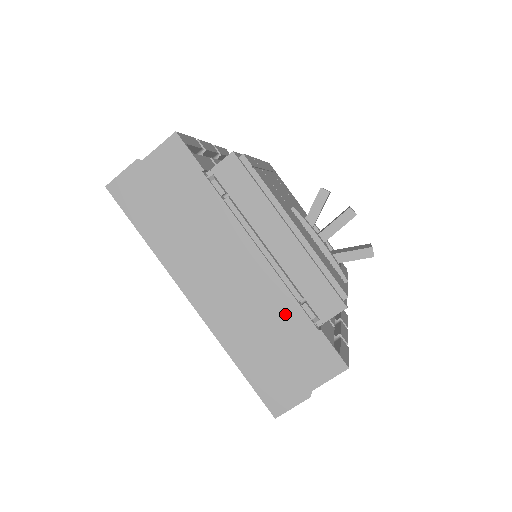
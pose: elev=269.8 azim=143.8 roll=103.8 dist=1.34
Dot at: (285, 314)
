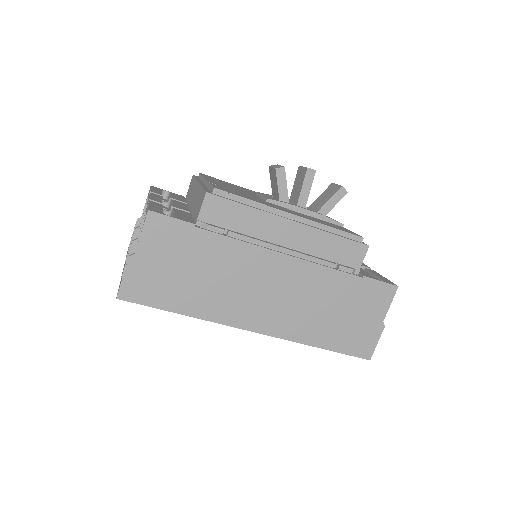
Dot at: (331, 285)
